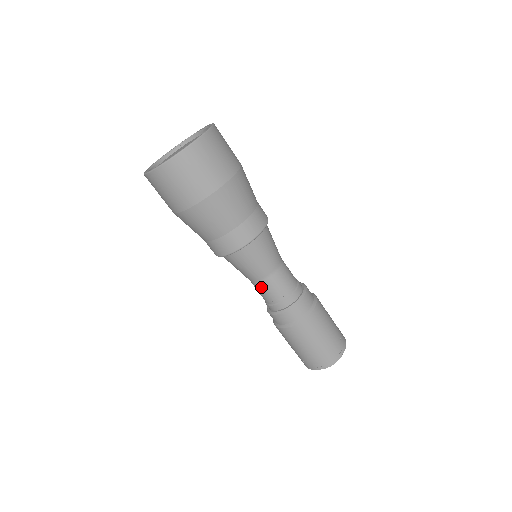
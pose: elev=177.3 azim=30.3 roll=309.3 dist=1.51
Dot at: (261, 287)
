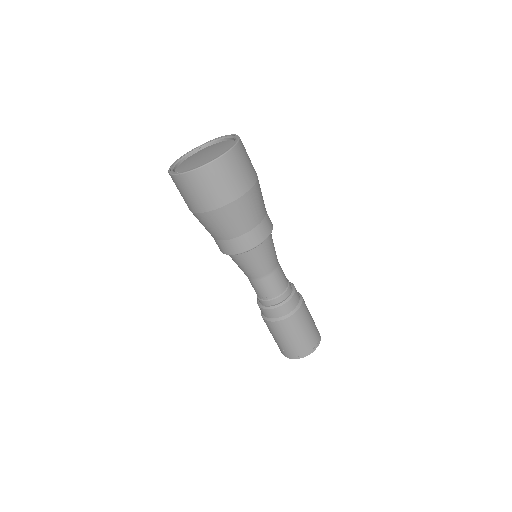
Dot at: (258, 284)
